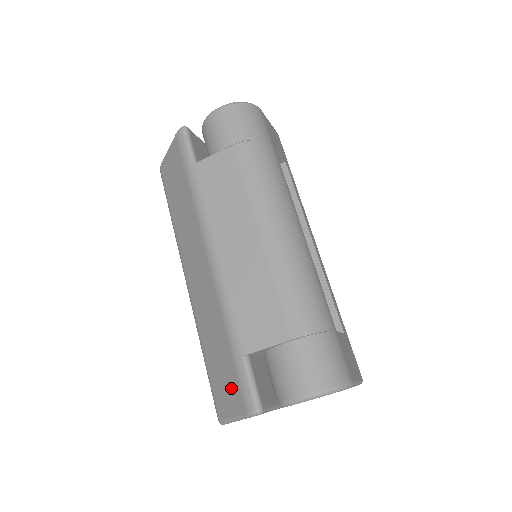
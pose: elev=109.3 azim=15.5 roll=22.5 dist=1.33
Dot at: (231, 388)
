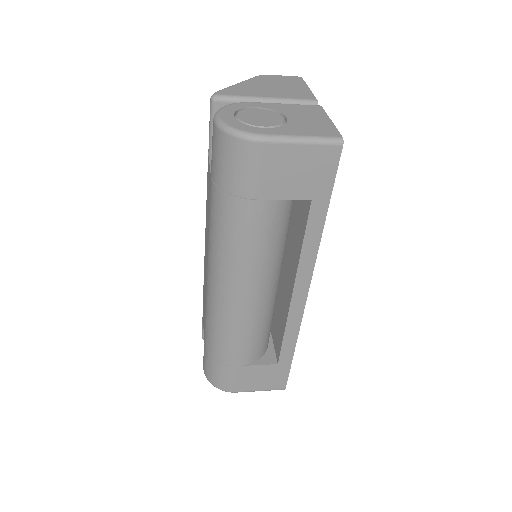
Dot at: occluded
